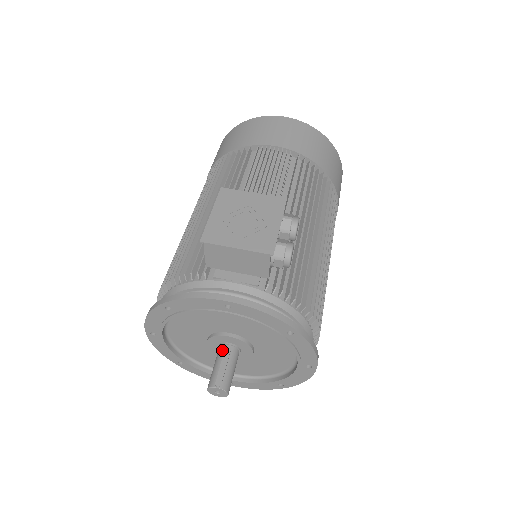
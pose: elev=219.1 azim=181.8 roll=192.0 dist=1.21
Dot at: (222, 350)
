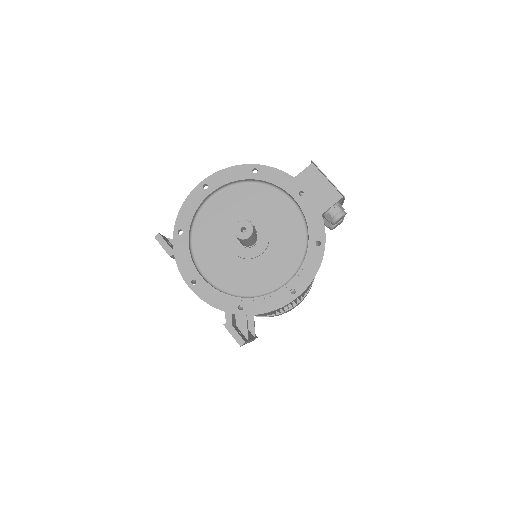
Dot at: occluded
